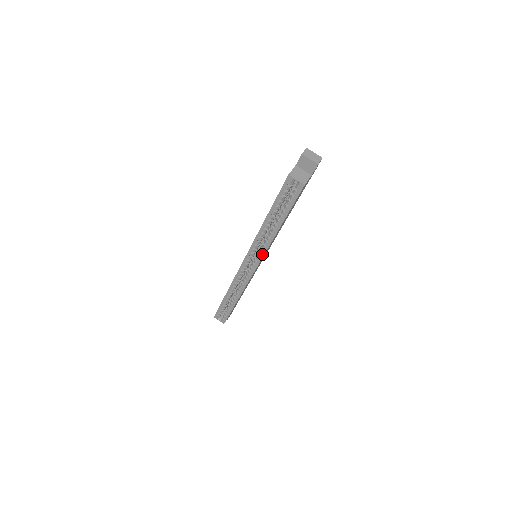
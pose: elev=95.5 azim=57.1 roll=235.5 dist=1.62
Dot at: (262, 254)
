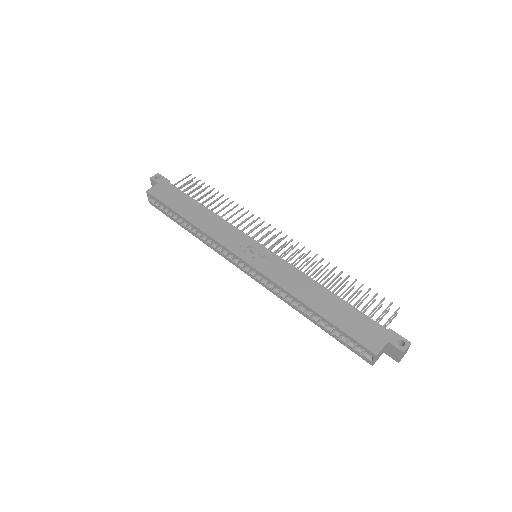
Dot at: (267, 287)
